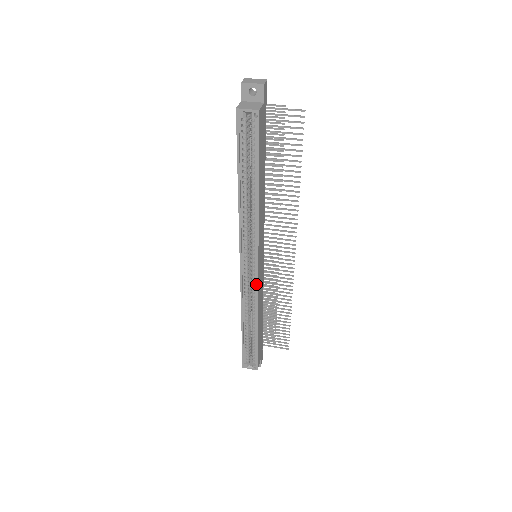
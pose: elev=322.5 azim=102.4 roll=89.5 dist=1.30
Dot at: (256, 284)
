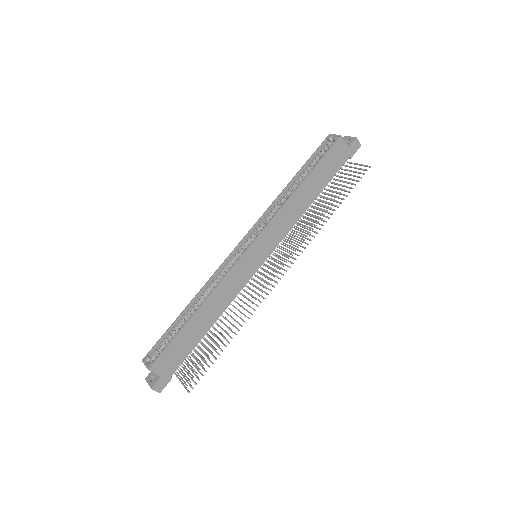
Dot at: (235, 262)
